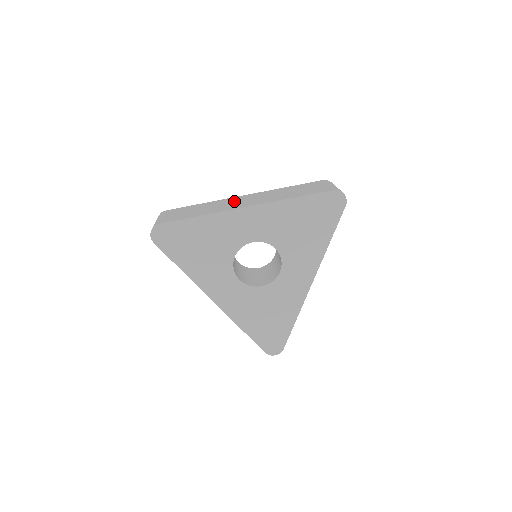
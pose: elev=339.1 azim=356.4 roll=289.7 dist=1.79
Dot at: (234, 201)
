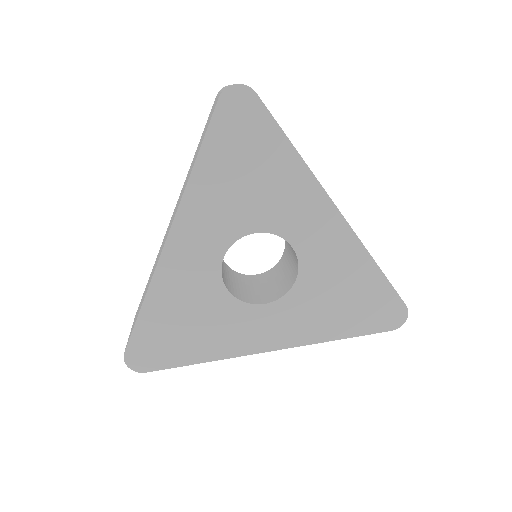
Dot at: (164, 238)
